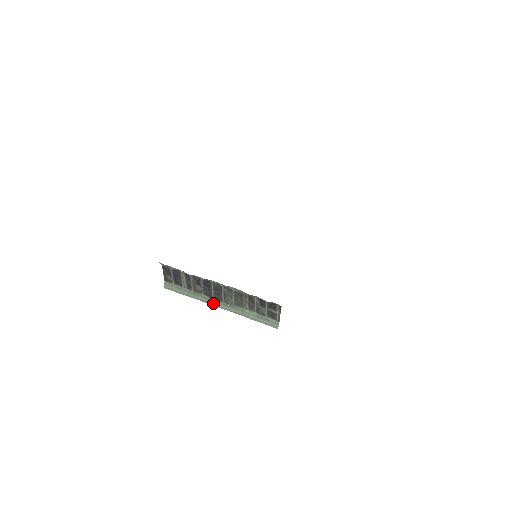
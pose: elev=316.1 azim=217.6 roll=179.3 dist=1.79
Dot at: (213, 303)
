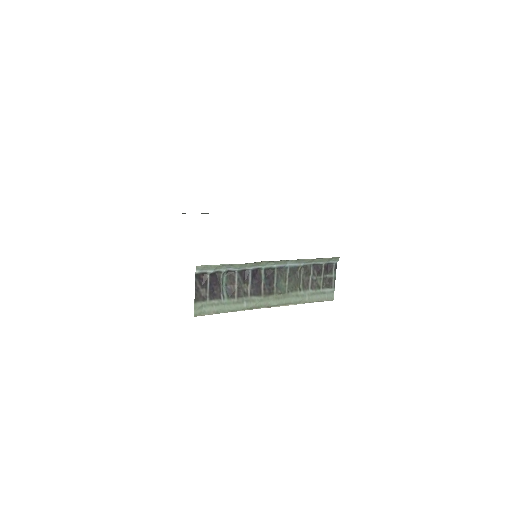
Dot at: (262, 304)
